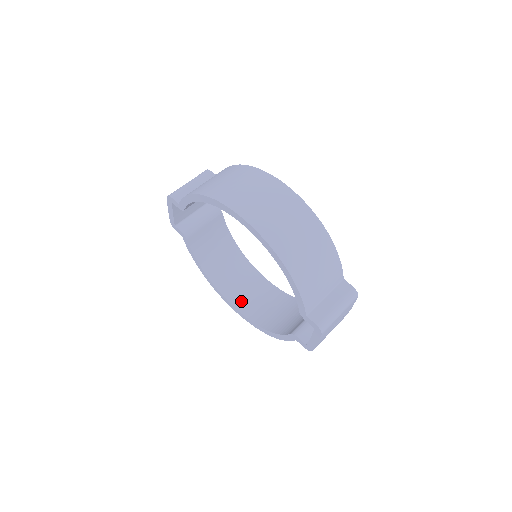
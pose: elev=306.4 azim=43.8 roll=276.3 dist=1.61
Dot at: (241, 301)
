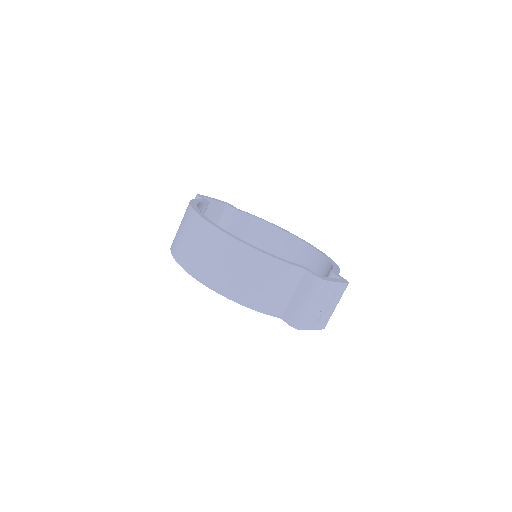
Dot at: occluded
